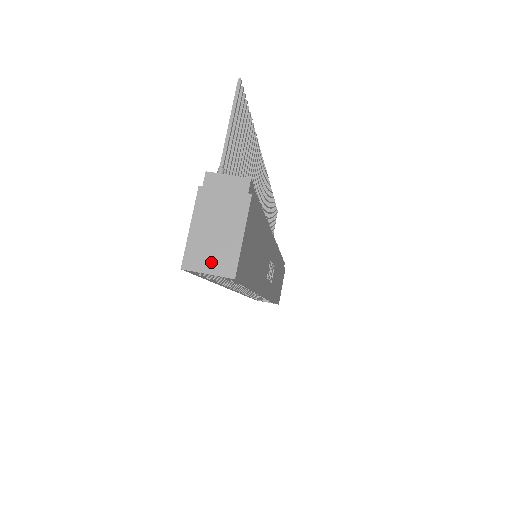
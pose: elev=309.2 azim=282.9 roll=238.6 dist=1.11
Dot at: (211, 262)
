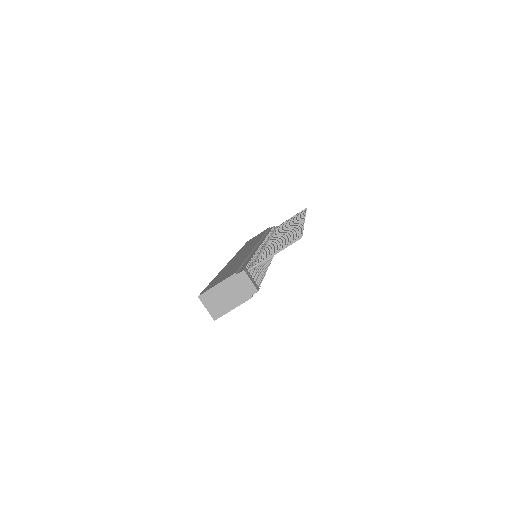
Dot at: (212, 306)
